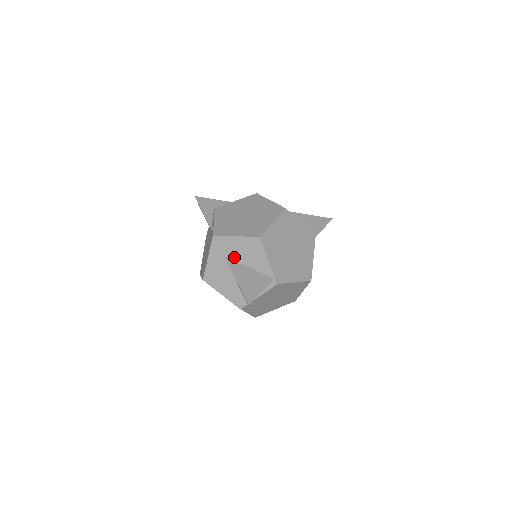
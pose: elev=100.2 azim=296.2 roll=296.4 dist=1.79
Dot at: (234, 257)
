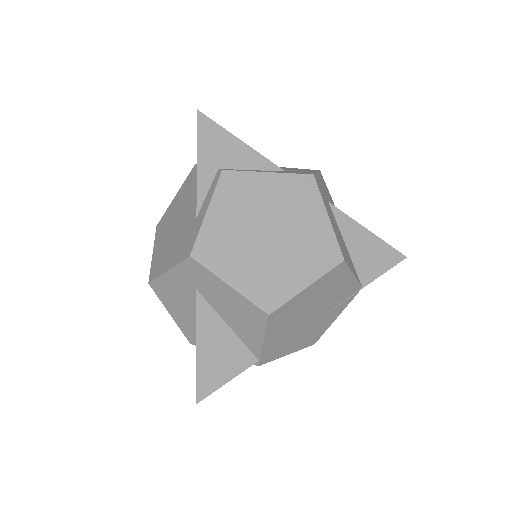
Dot at: (211, 301)
